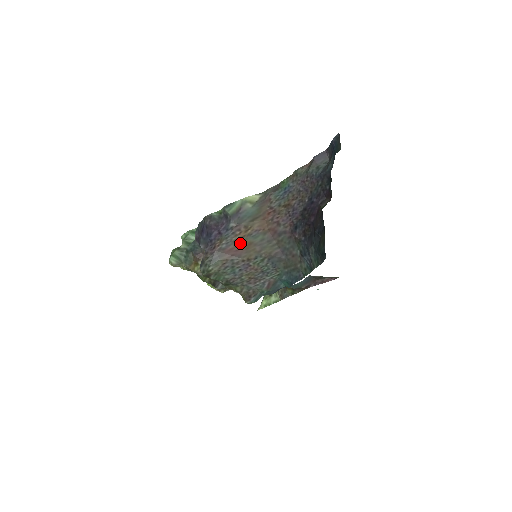
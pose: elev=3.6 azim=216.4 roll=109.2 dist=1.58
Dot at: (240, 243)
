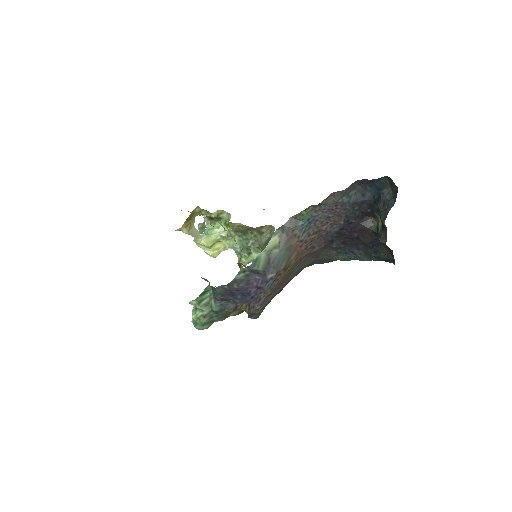
Dot at: (282, 281)
